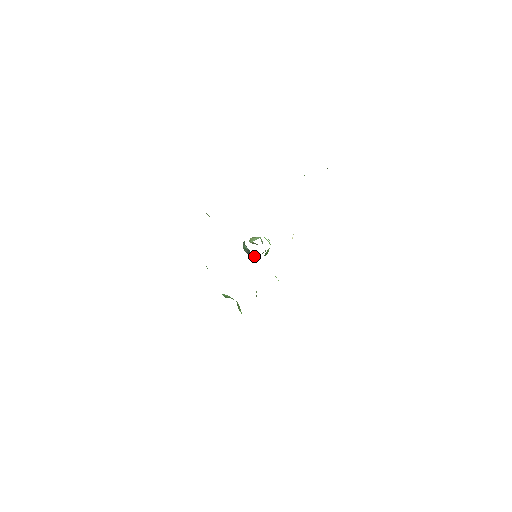
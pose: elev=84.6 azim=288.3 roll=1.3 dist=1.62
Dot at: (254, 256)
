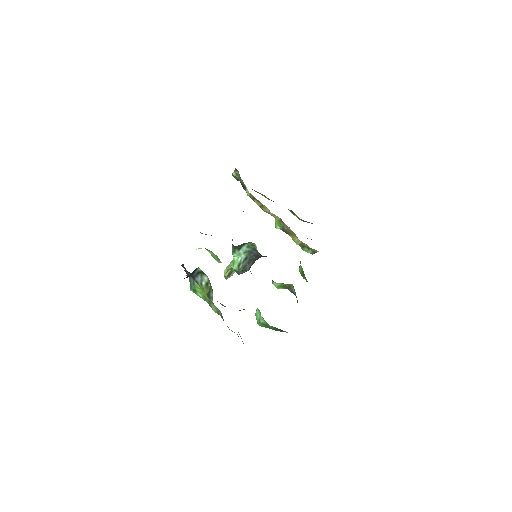
Dot at: (251, 264)
